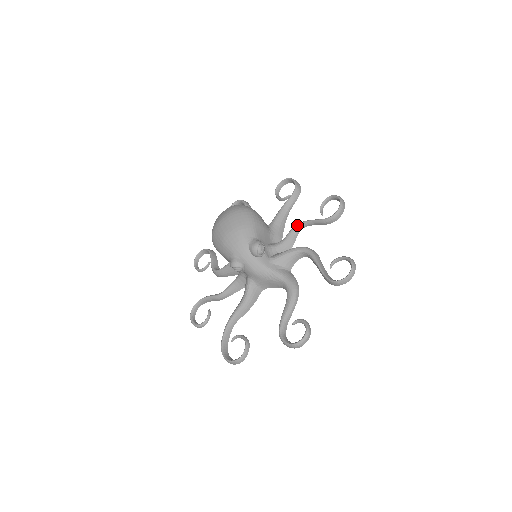
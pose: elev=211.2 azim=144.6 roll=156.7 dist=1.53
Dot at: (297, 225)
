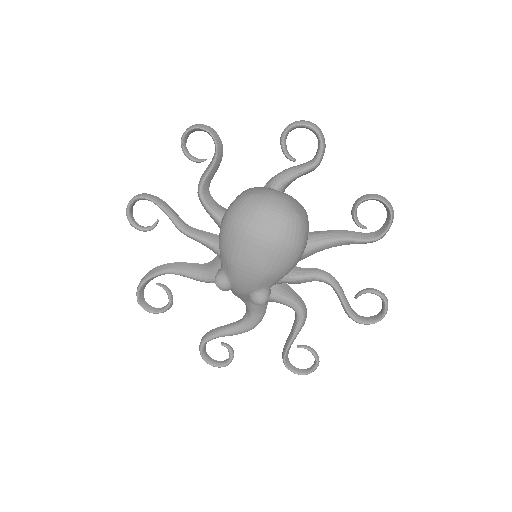
Dot at: (325, 280)
